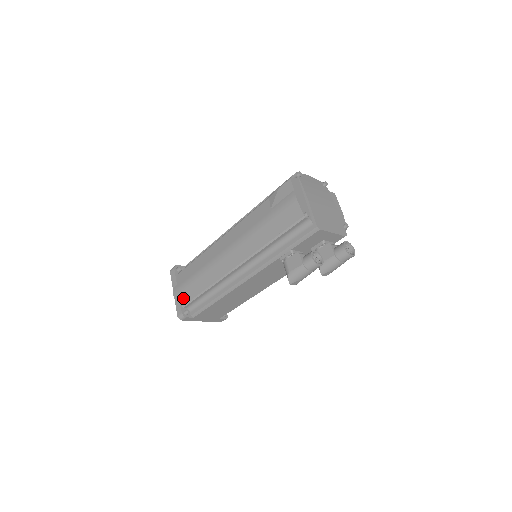
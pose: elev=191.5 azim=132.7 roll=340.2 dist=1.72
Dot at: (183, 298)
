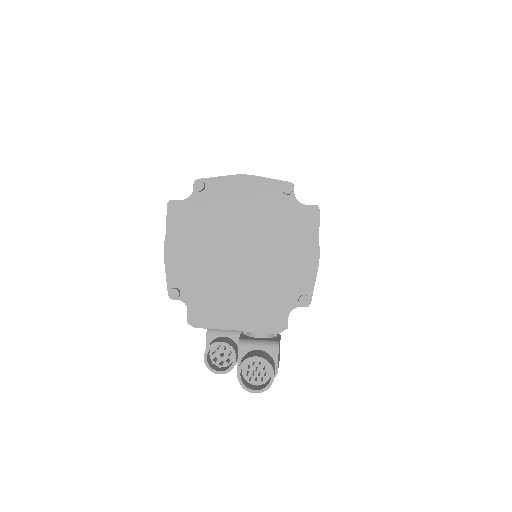
Dot at: occluded
